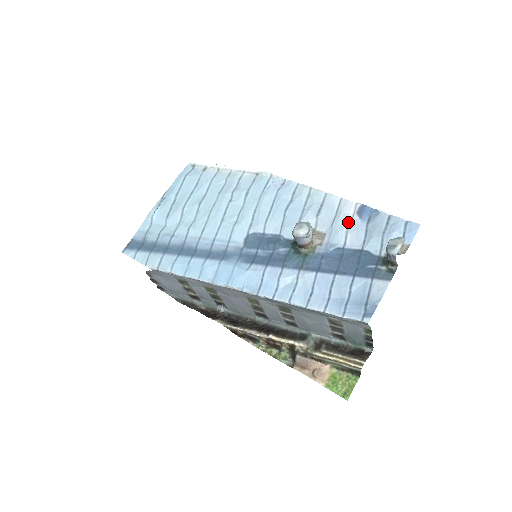
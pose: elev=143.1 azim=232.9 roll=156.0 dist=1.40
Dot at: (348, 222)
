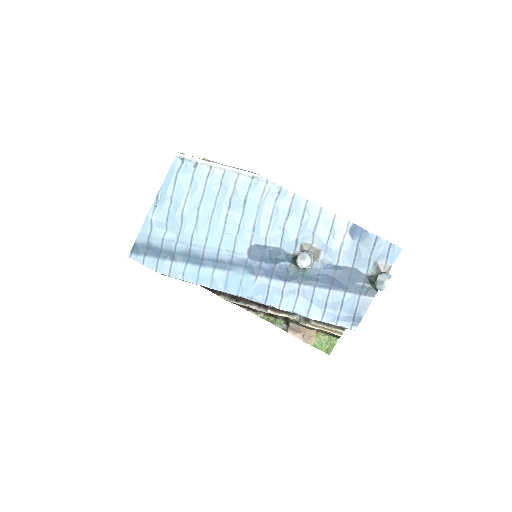
Dot at: (341, 241)
